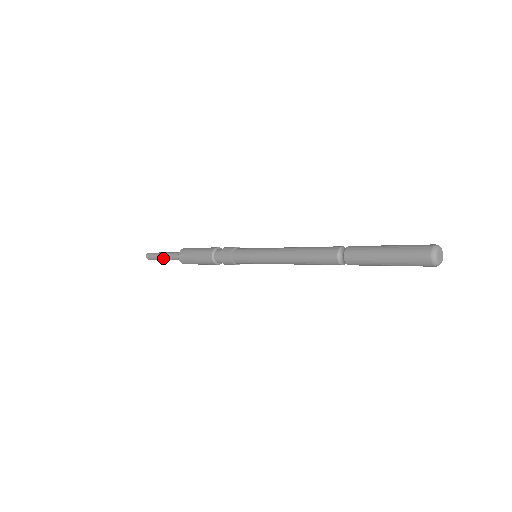
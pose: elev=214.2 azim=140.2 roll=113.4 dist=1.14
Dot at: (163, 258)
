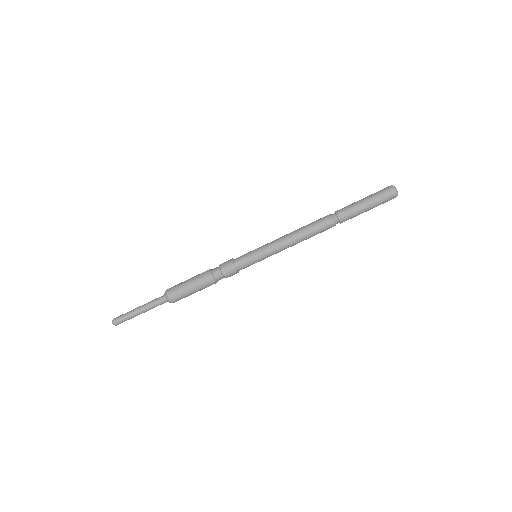
Dot at: (142, 312)
